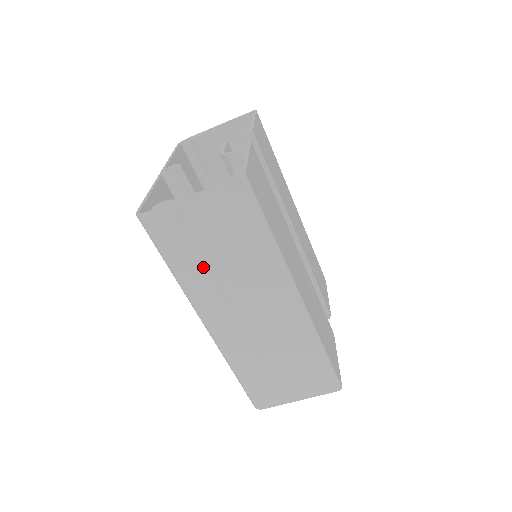
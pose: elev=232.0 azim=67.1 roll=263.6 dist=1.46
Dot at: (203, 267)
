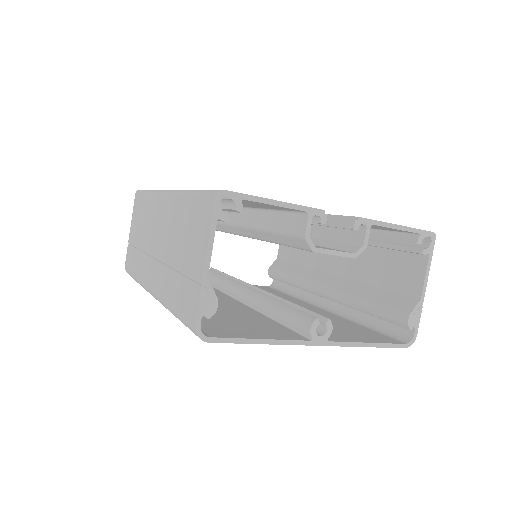
Dot at: (139, 254)
